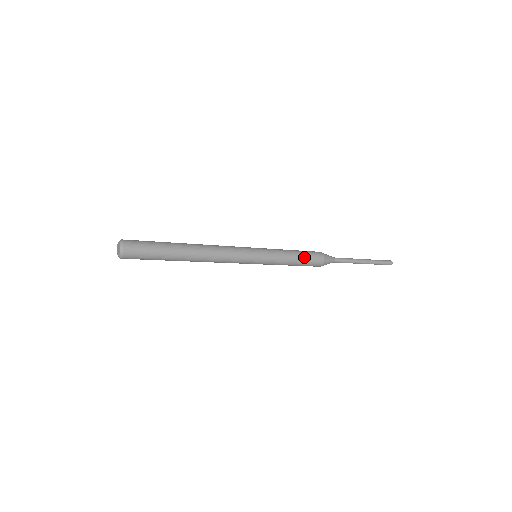
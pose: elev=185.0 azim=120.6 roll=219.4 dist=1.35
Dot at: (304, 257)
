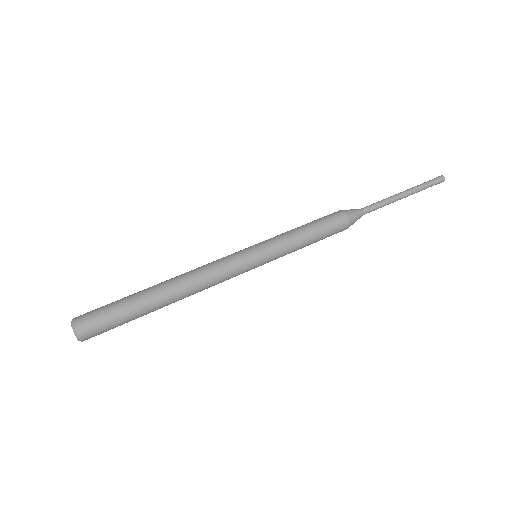
Dot at: (321, 233)
